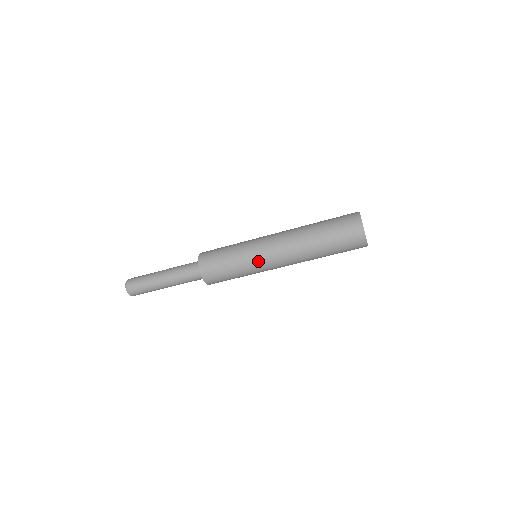
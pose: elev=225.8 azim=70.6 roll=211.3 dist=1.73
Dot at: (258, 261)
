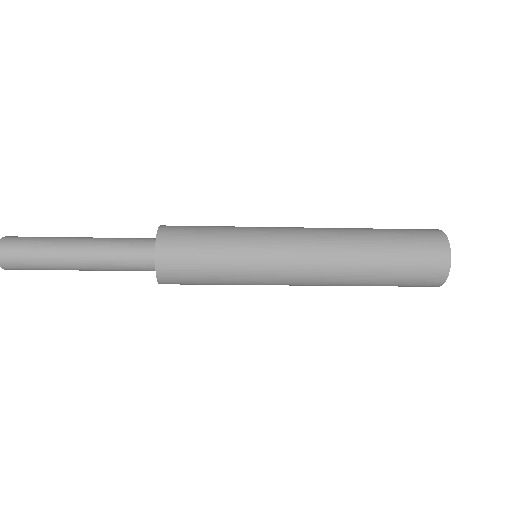
Dot at: (265, 270)
